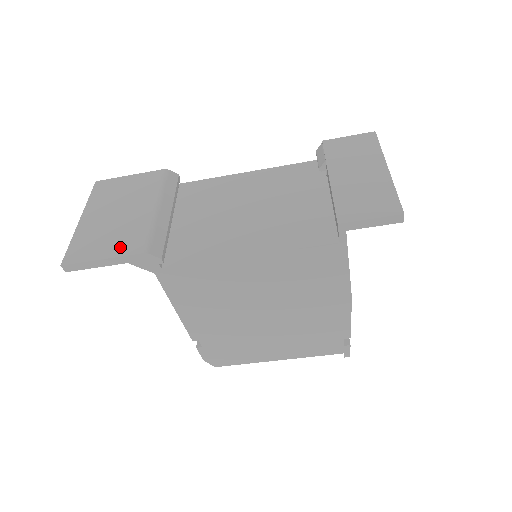
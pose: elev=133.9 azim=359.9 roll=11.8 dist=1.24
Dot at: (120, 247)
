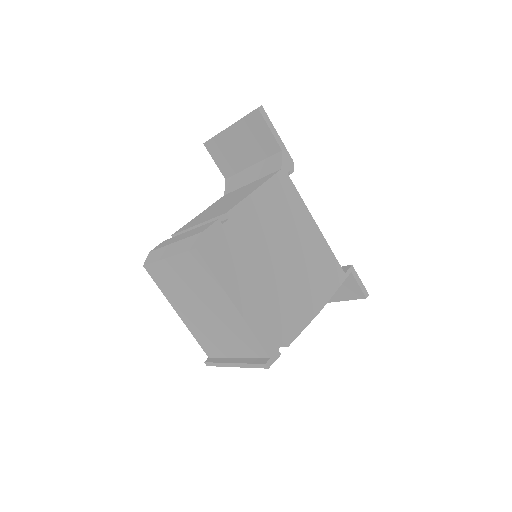
Dot at: occluded
